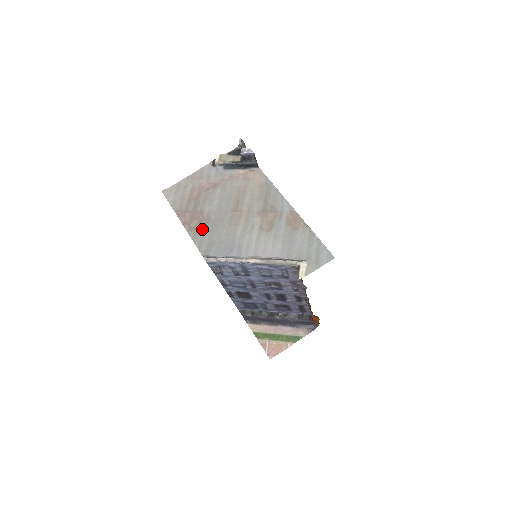
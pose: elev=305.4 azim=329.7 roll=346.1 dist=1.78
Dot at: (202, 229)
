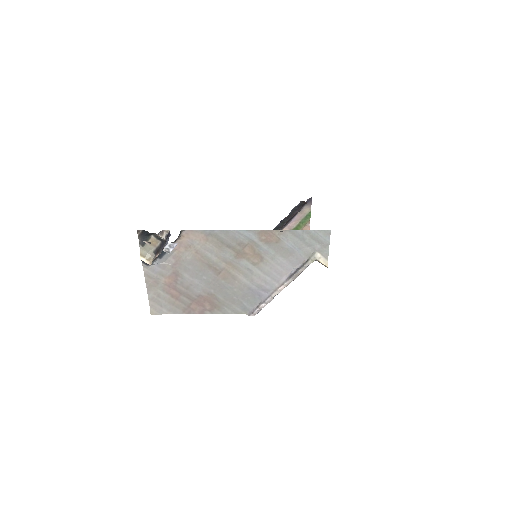
Dot at: (219, 303)
